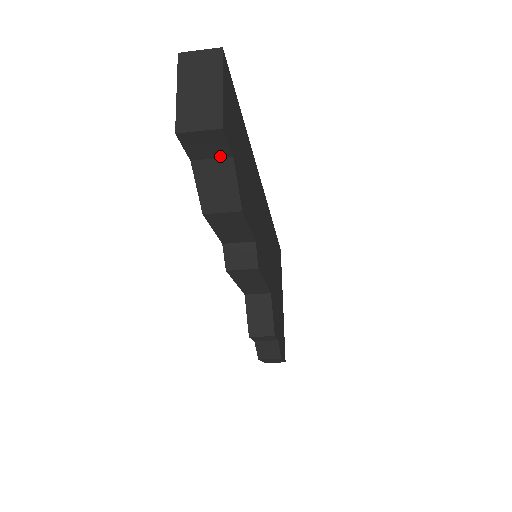
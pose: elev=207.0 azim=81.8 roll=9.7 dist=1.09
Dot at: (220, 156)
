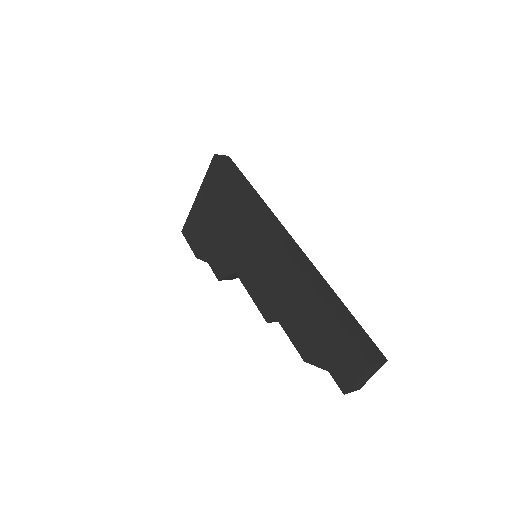
Dot at: occluded
